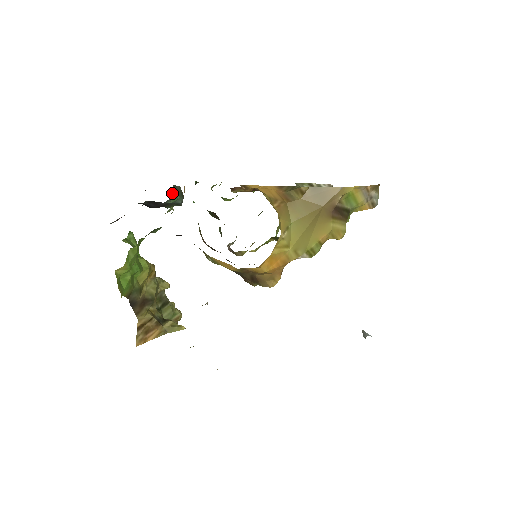
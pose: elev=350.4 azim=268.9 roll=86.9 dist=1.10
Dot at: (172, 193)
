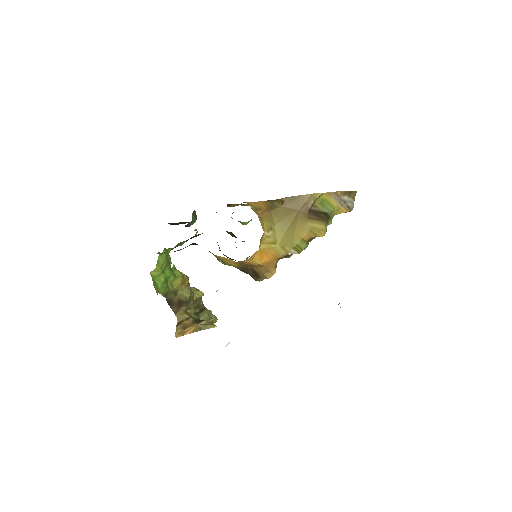
Dot at: (192, 217)
